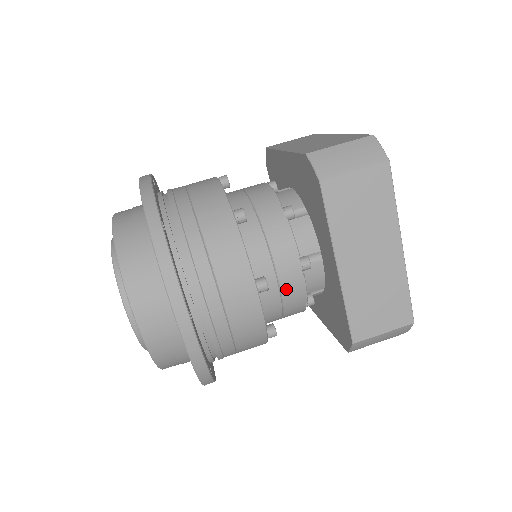
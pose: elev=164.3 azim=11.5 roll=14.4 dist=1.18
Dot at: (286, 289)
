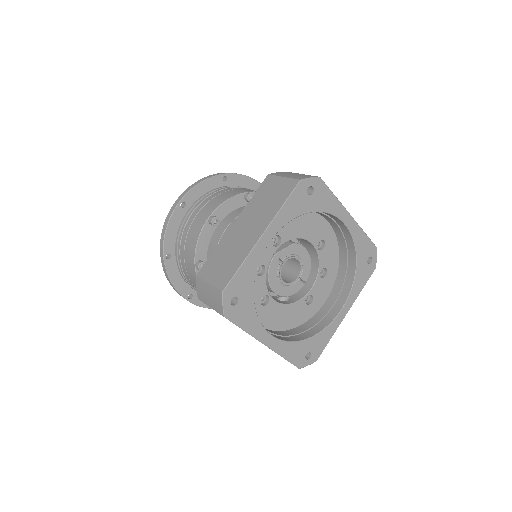
Dot at: occluded
